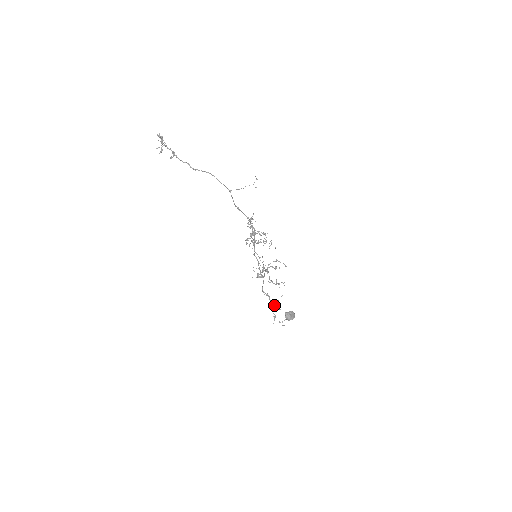
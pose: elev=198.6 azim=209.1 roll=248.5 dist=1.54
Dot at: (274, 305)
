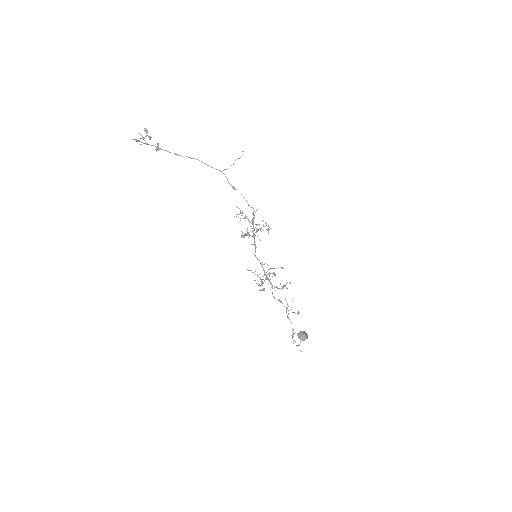
Dot at: occluded
